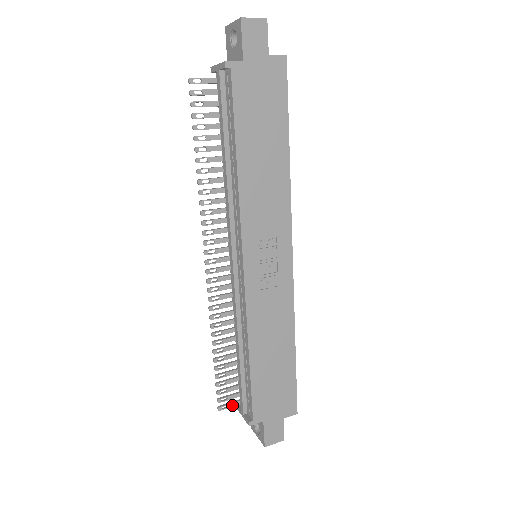
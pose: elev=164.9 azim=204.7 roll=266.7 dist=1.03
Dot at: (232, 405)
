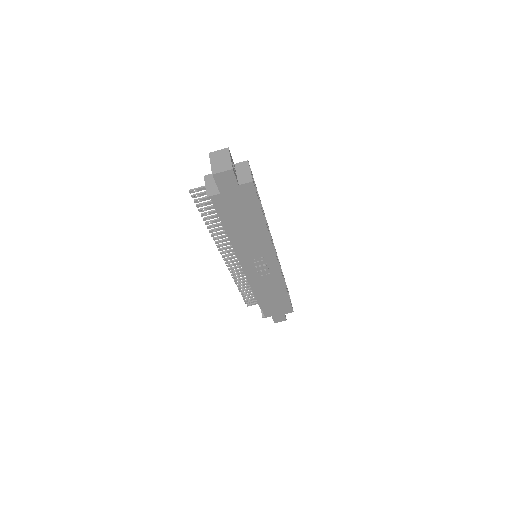
Dot at: (255, 304)
